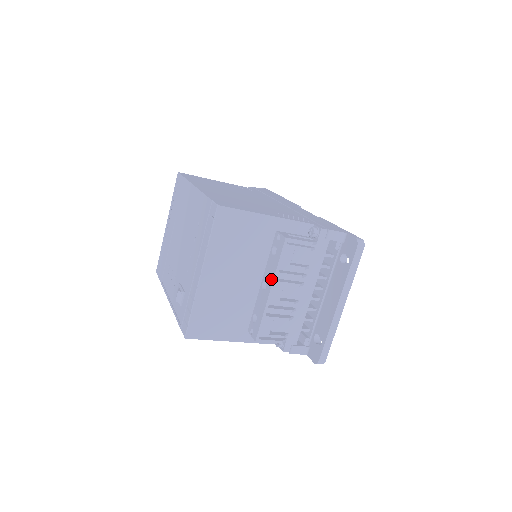
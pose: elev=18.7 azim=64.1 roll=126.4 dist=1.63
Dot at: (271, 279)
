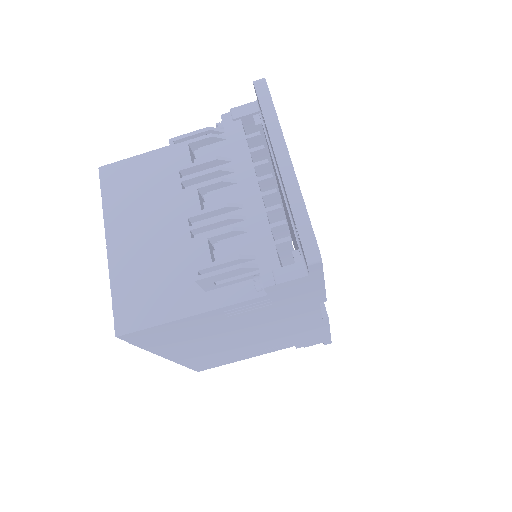
Dot at: (179, 194)
